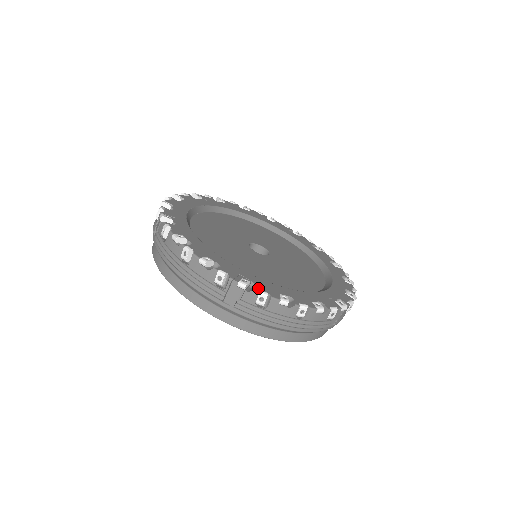
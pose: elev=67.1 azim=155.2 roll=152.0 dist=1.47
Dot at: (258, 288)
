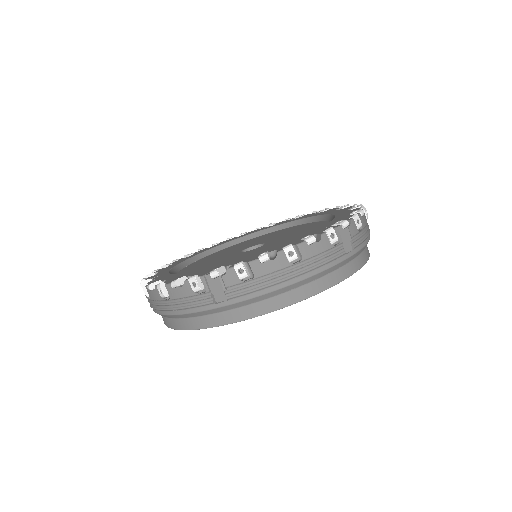
Dot at: (233, 265)
